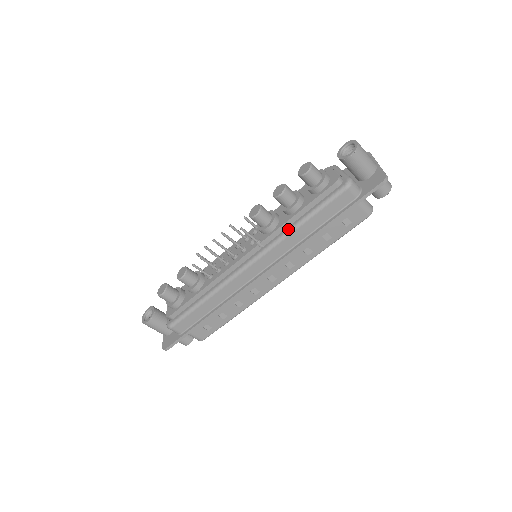
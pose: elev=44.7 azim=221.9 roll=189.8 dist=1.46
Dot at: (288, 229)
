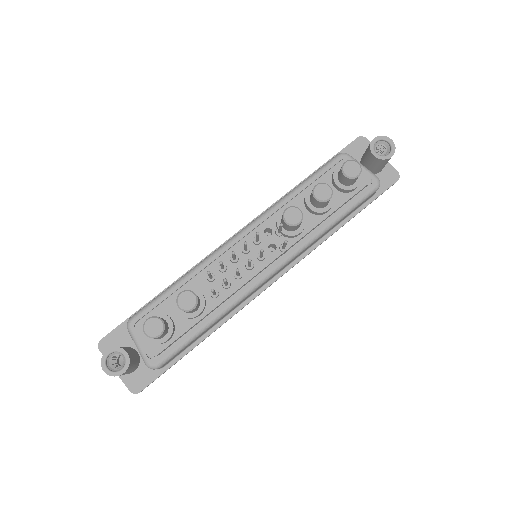
Dot at: (319, 232)
